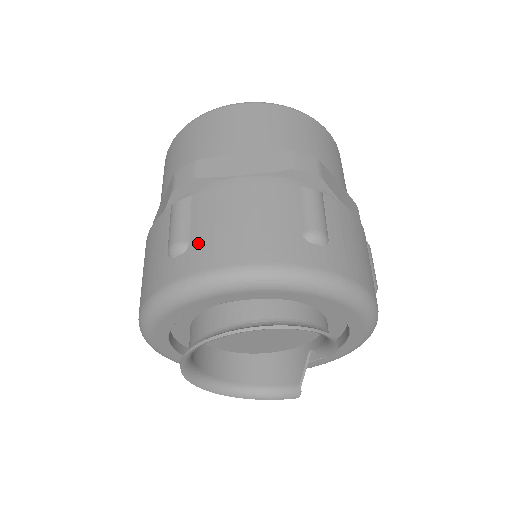
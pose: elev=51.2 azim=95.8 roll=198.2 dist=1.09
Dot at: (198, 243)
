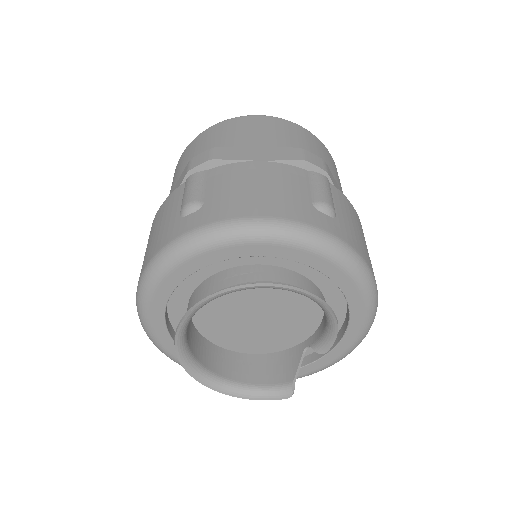
Dot at: (213, 202)
